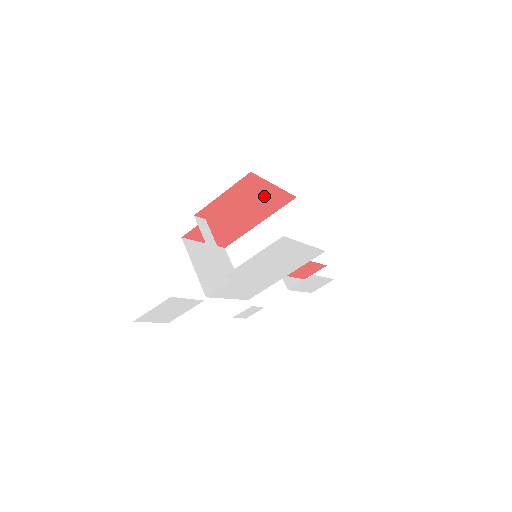
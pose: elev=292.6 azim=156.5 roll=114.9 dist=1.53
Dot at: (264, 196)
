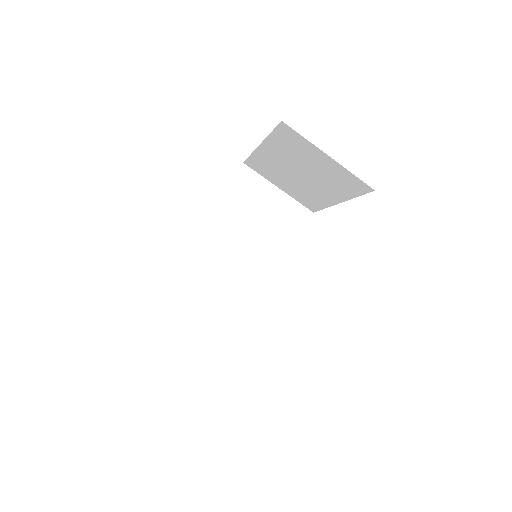
Dot at: occluded
